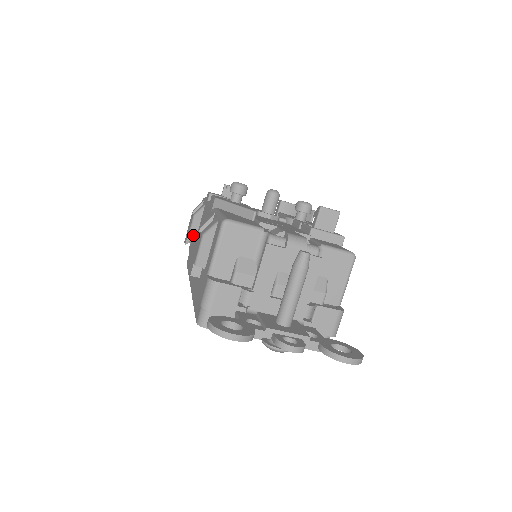
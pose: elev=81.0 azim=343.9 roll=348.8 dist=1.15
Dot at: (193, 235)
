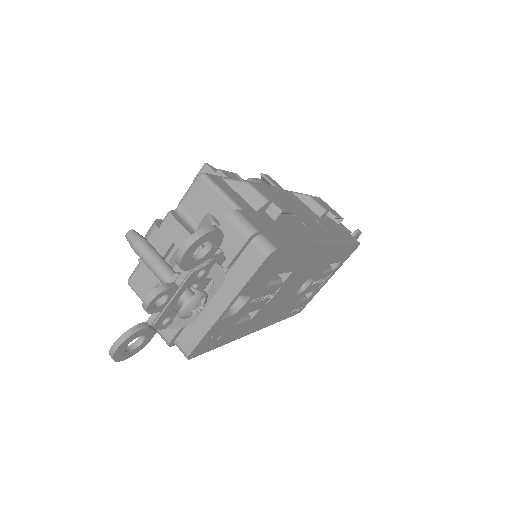
Dot at: occluded
